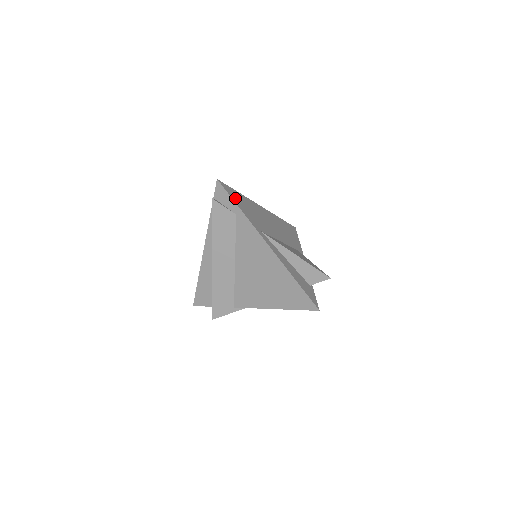
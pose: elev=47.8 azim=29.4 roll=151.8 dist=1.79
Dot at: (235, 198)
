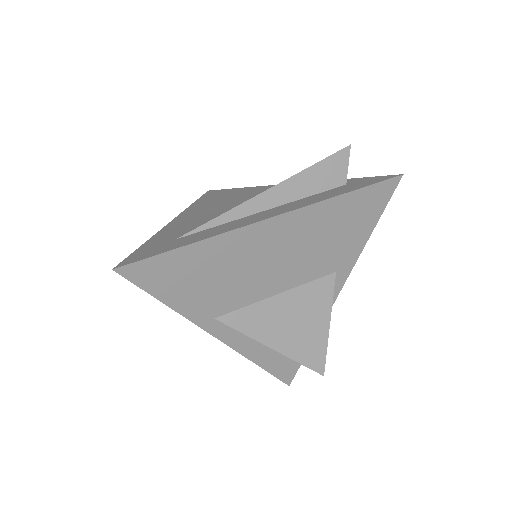
Dot at: (162, 282)
